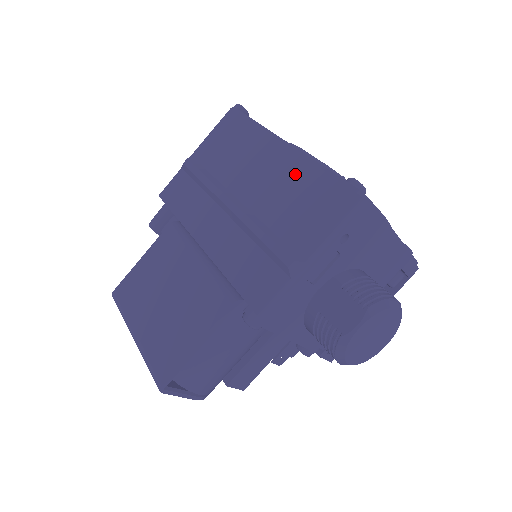
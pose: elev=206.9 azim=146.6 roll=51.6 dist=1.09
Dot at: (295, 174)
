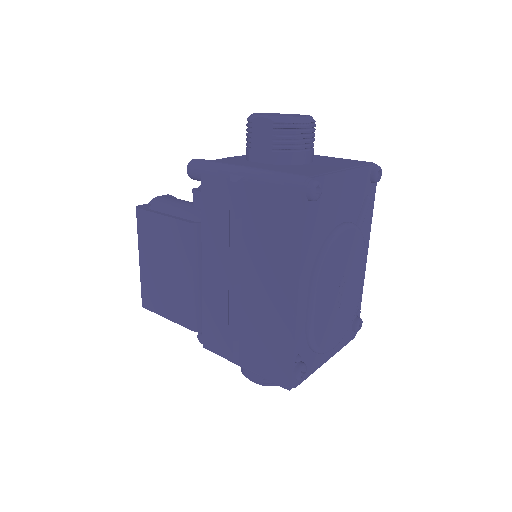
Dot at: (279, 324)
